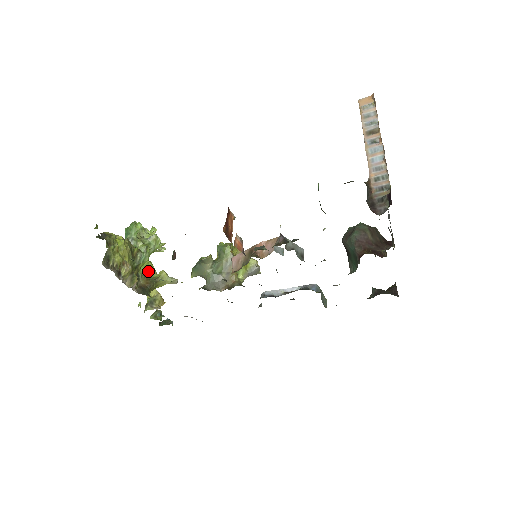
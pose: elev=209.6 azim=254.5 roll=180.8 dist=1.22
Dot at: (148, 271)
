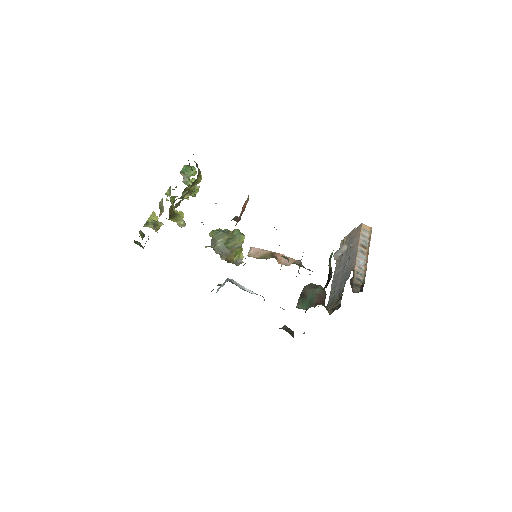
Dot at: (173, 204)
